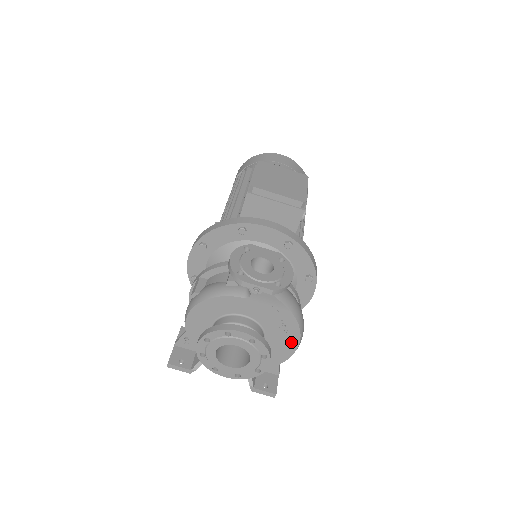
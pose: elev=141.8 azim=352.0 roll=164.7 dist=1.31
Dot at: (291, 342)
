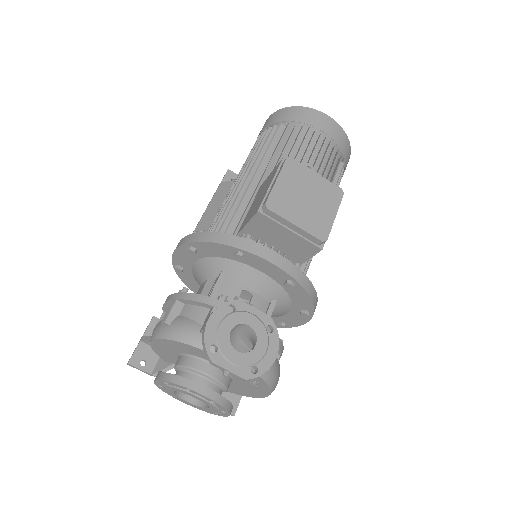
Dot at: (260, 392)
